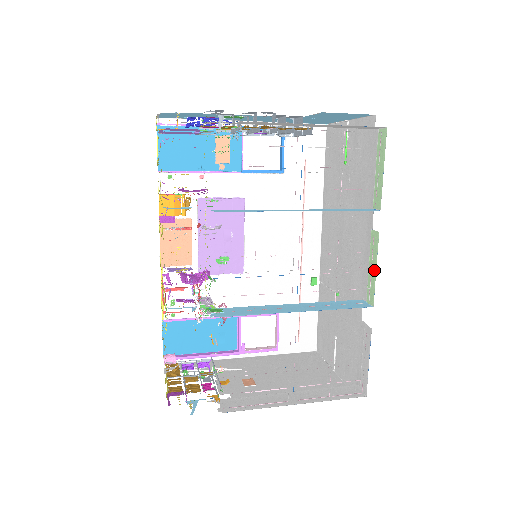
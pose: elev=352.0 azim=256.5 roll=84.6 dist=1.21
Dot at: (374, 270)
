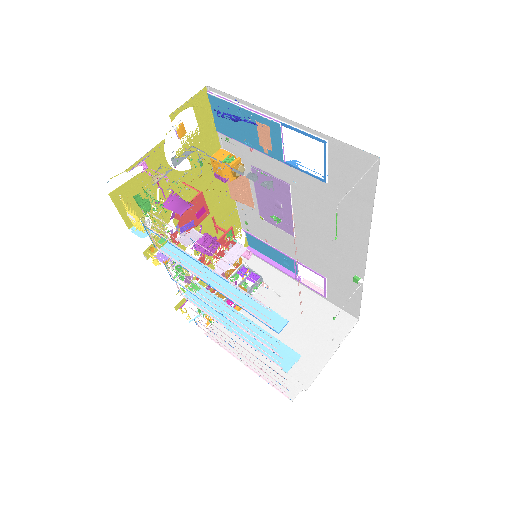
Dot at: occluded
